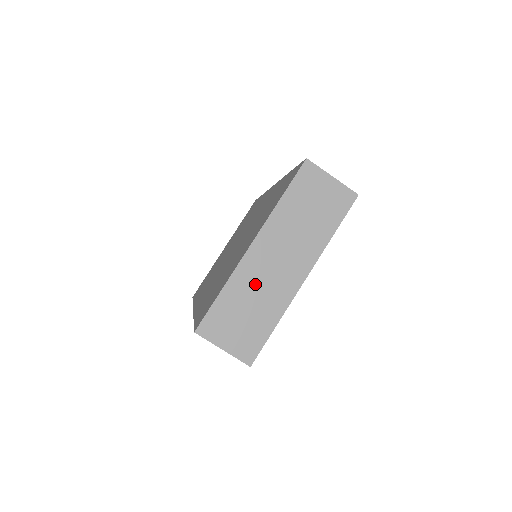
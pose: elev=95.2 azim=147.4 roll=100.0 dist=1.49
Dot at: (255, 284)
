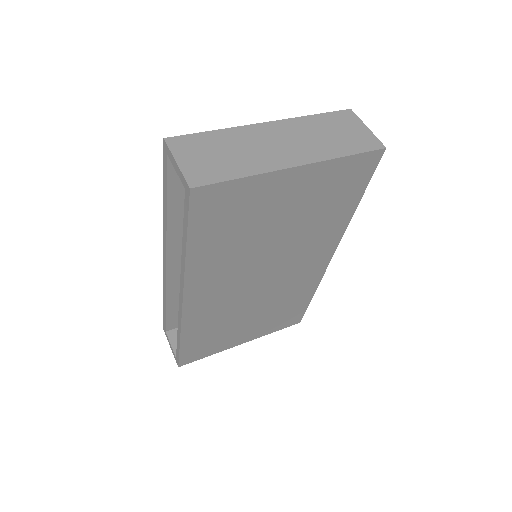
Dot at: (248, 143)
